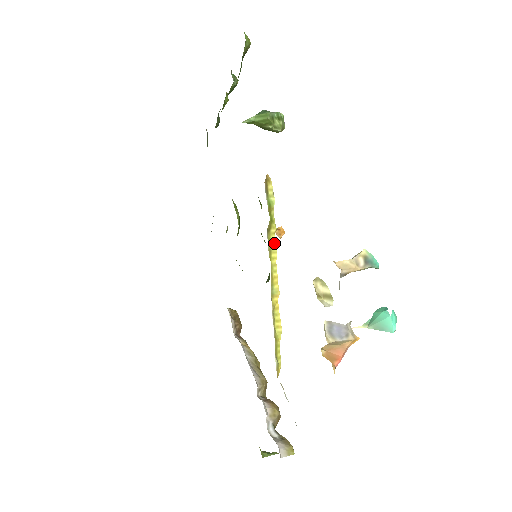
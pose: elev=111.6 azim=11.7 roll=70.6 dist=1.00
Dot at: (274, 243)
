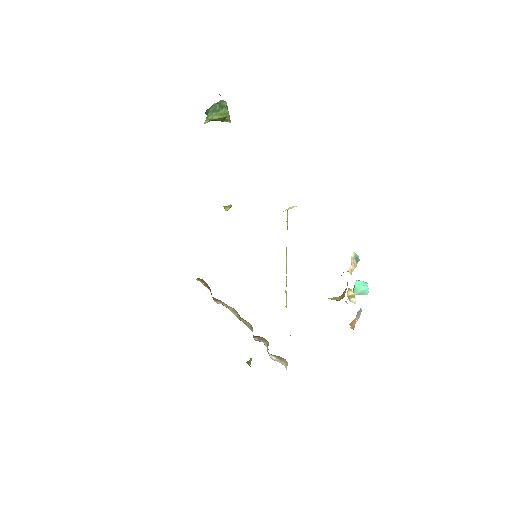
Dot at: occluded
